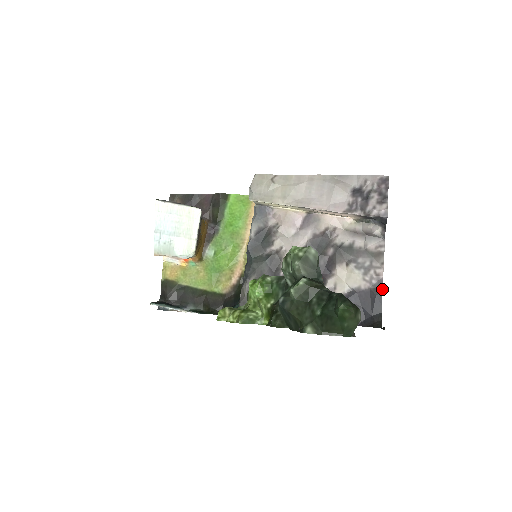
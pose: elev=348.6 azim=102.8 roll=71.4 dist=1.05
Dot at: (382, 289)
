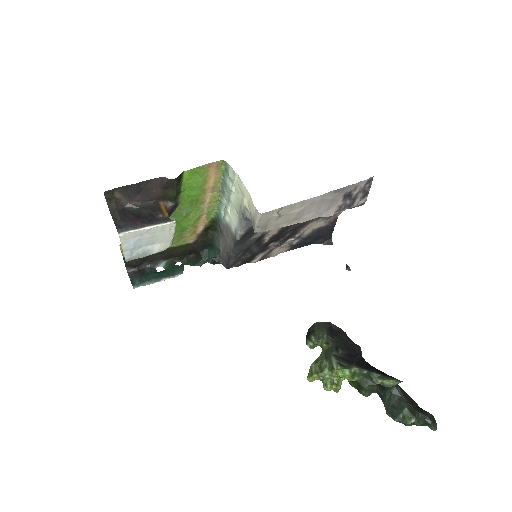
Dot at: occluded
